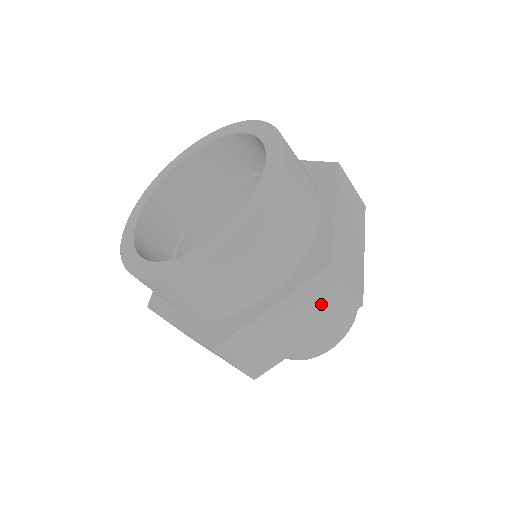
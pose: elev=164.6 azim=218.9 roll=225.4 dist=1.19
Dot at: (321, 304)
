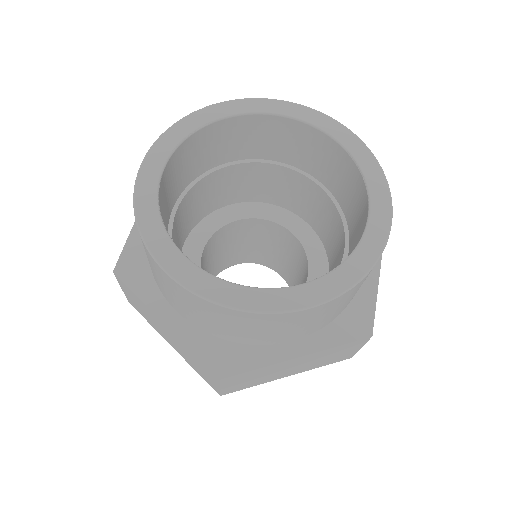
Dot at: (197, 364)
